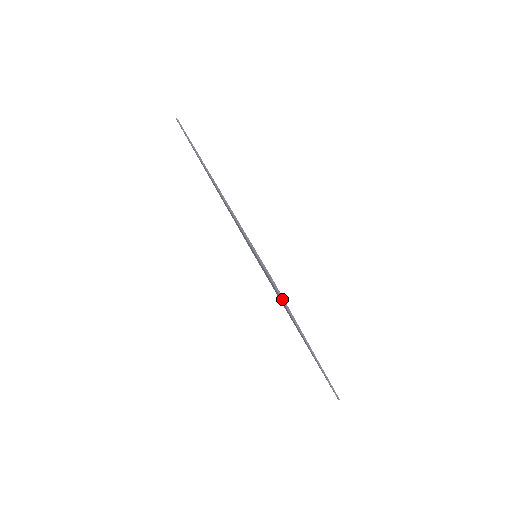
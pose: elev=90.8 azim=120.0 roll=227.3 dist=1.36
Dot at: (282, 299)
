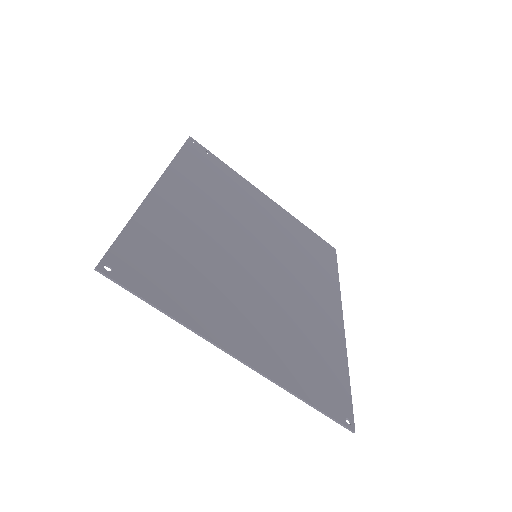
Dot at: (128, 290)
